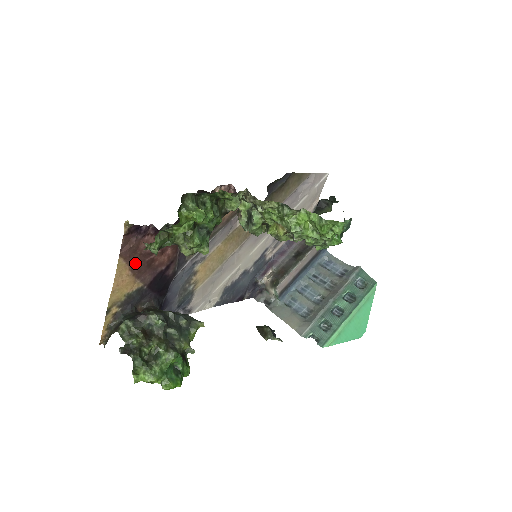
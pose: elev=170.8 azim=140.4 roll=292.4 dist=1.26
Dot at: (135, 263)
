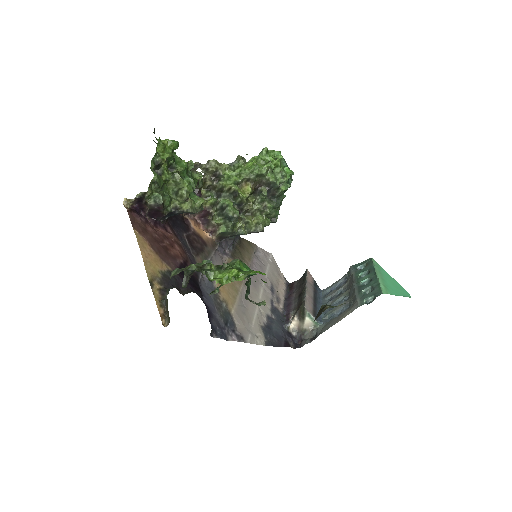
Dot at: (151, 242)
